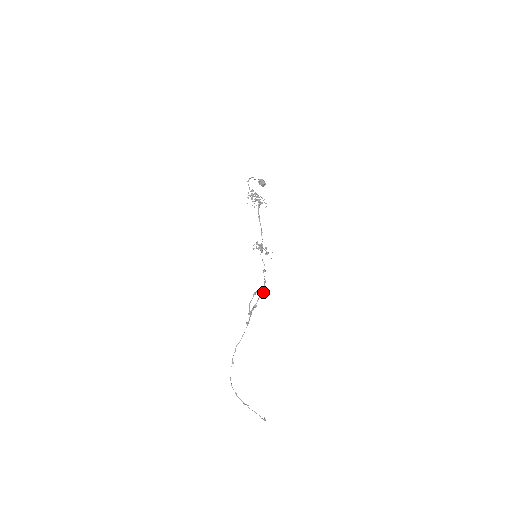
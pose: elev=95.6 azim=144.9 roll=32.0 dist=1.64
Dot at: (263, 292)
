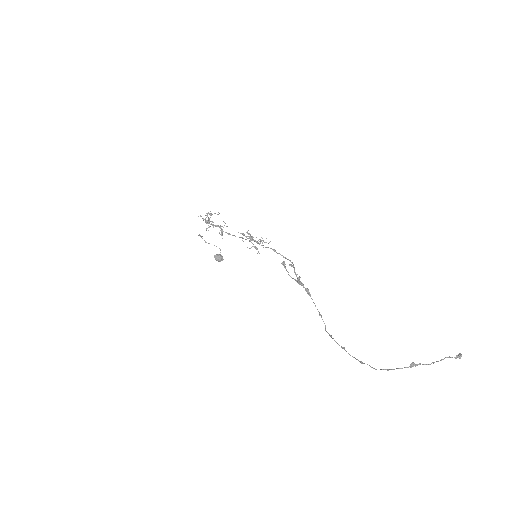
Dot at: (292, 265)
